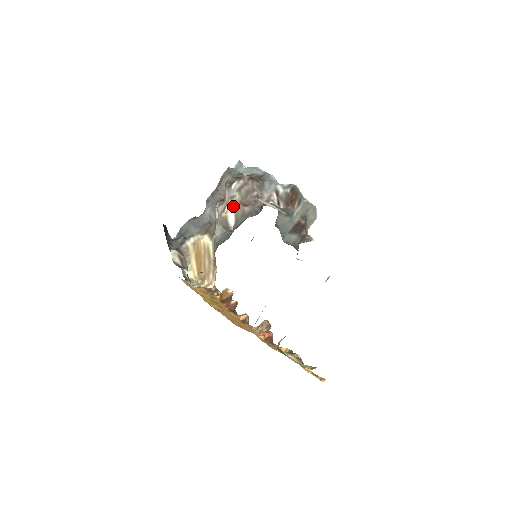
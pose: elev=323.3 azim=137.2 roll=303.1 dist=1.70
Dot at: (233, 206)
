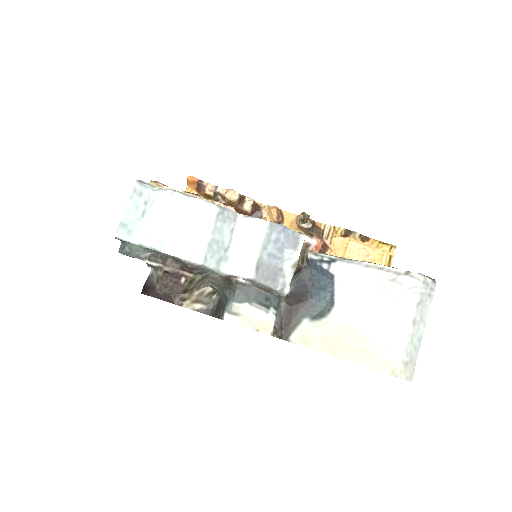
Dot at: occluded
